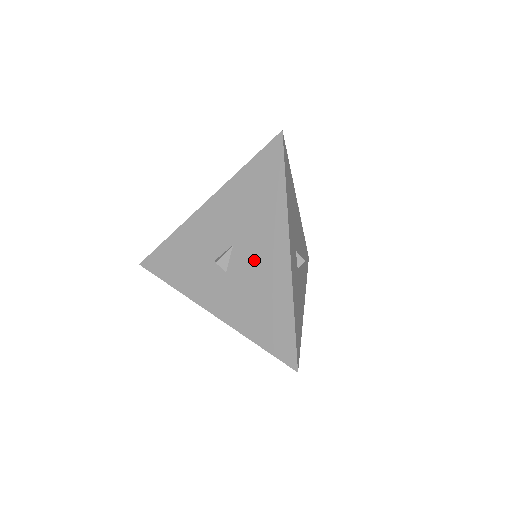
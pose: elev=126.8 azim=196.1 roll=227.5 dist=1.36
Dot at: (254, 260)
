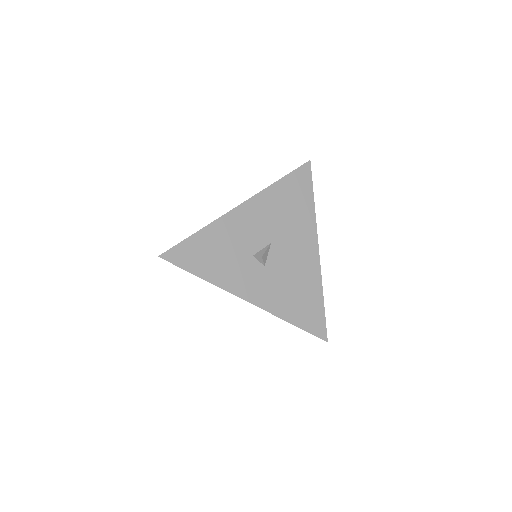
Dot at: (290, 256)
